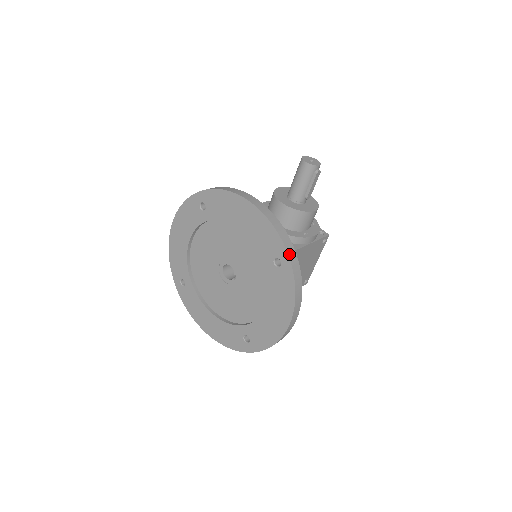
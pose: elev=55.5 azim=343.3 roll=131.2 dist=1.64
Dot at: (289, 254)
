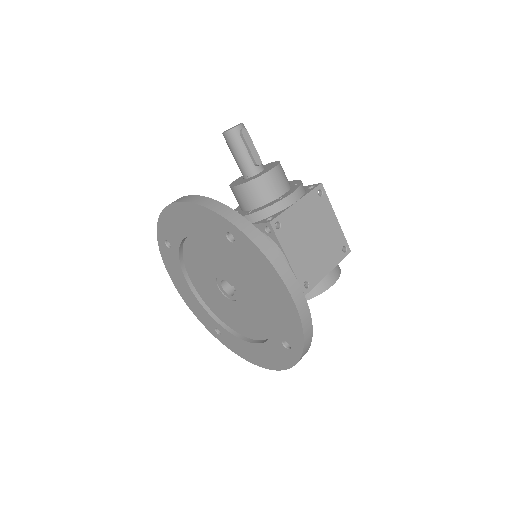
Dot at: (229, 219)
